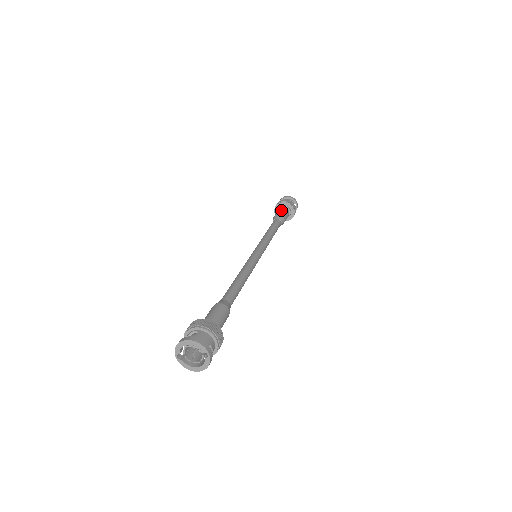
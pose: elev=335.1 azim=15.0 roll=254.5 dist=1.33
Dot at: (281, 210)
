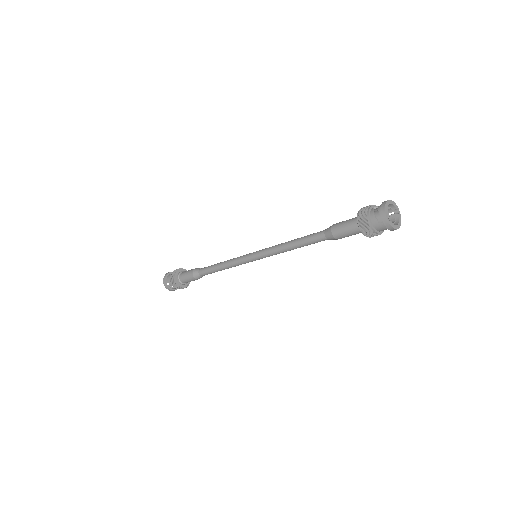
Dot at: (189, 270)
